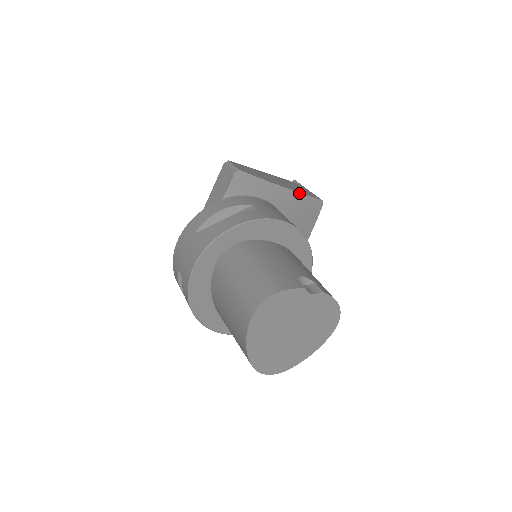
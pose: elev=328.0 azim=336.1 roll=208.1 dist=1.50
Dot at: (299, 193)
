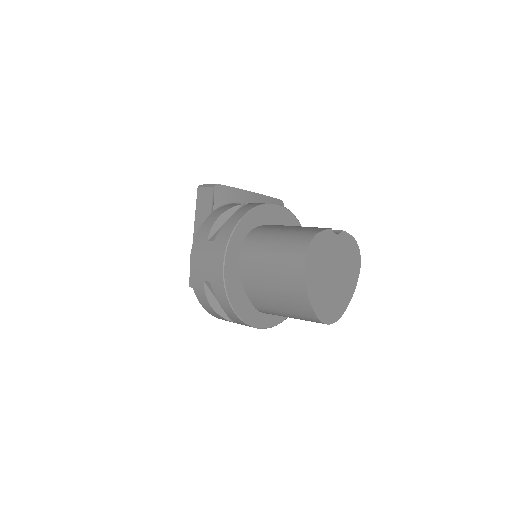
Dot at: (265, 196)
